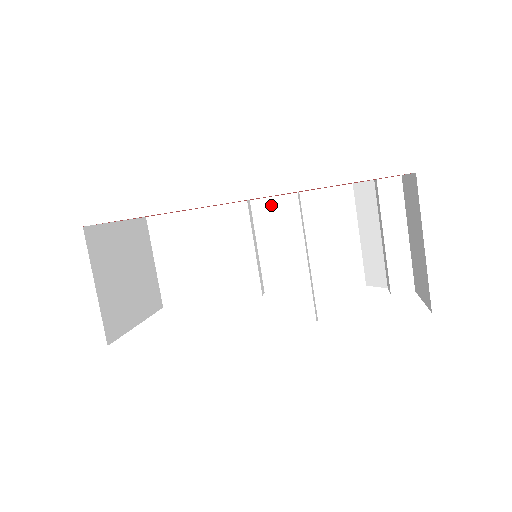
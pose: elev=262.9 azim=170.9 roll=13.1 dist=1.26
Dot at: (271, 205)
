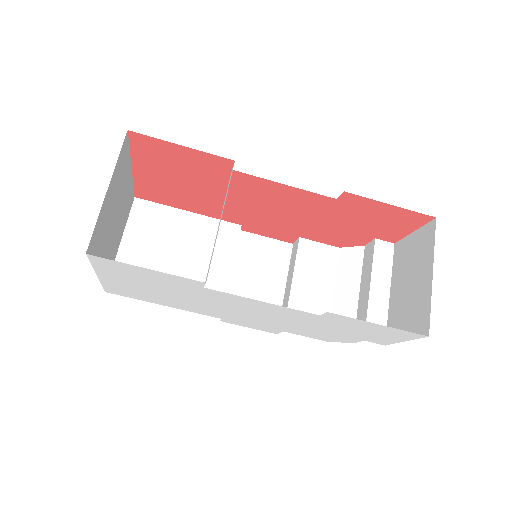
Dot at: (257, 242)
